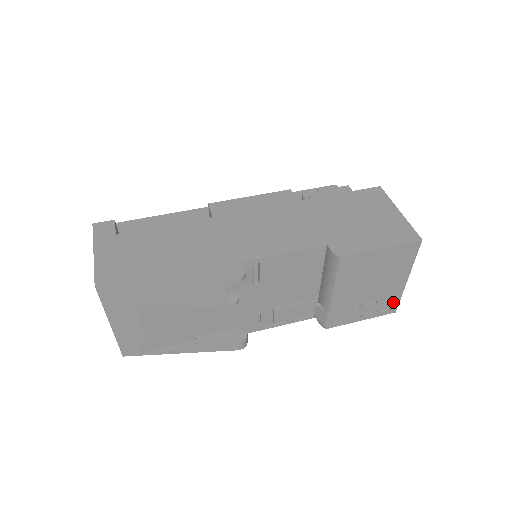
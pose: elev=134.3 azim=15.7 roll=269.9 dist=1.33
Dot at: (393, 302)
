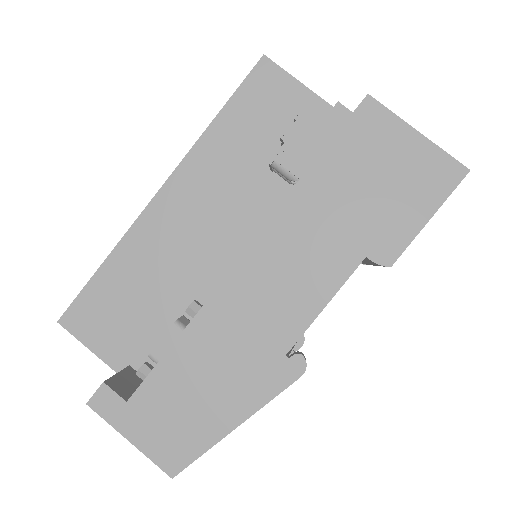
Dot at: occluded
